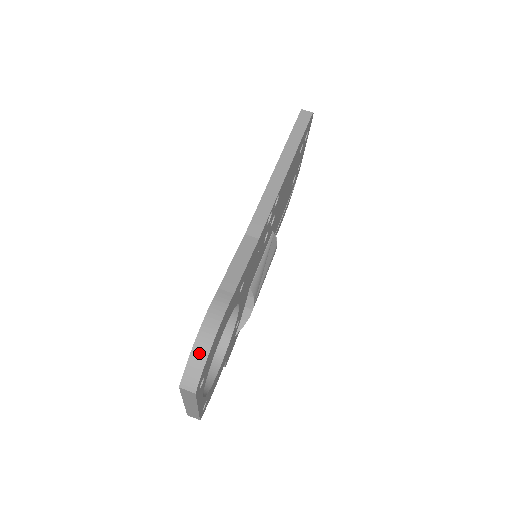
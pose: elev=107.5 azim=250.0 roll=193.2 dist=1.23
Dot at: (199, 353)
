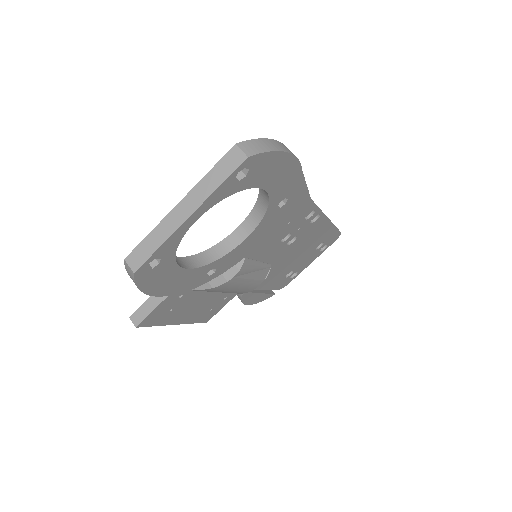
Dot at: (272, 144)
